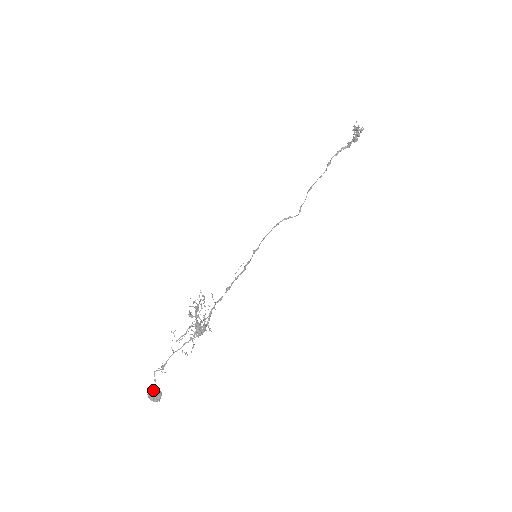
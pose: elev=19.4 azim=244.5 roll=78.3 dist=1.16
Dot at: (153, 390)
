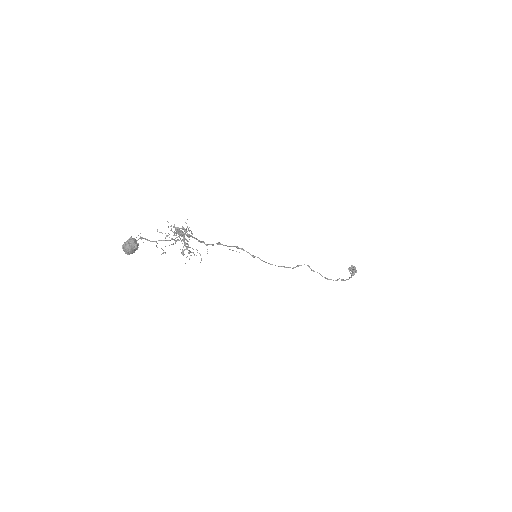
Dot at: occluded
